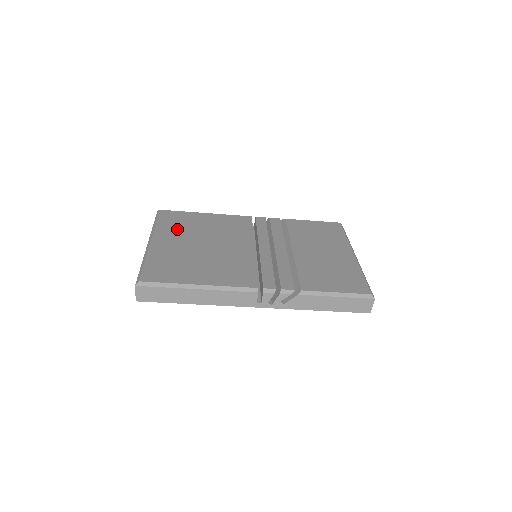
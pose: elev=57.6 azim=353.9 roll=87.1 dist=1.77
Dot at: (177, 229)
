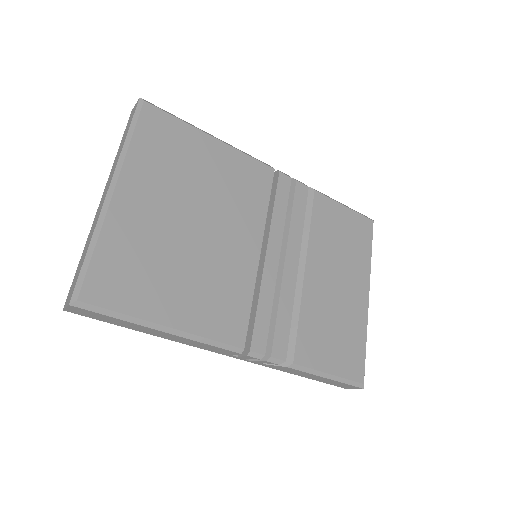
Dot at: (162, 169)
